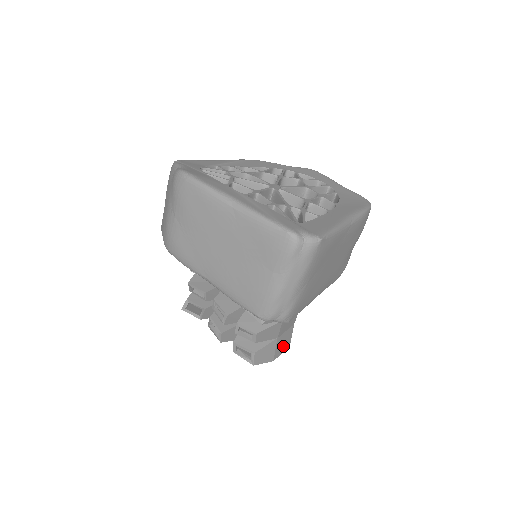
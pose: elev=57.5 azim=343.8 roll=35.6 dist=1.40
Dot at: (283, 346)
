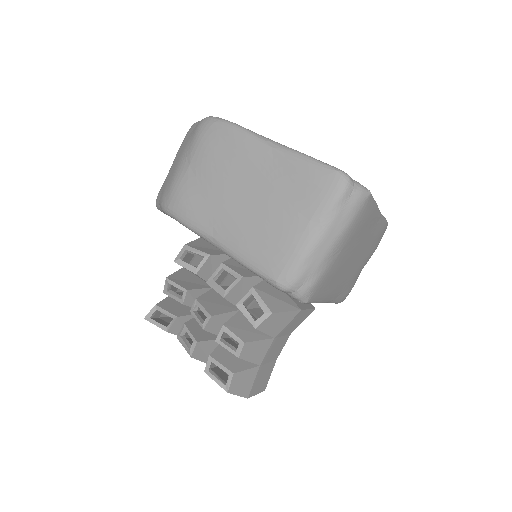
Dot at: (260, 384)
